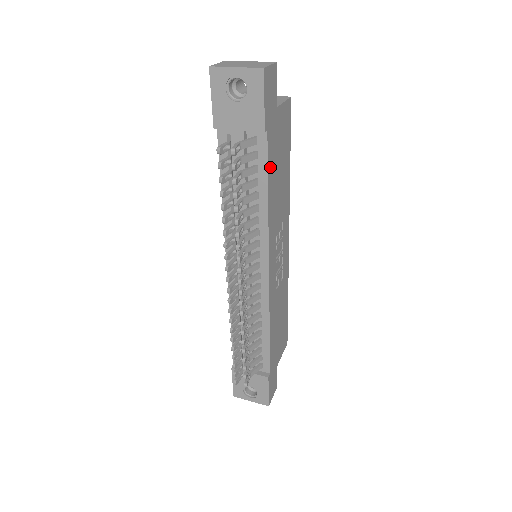
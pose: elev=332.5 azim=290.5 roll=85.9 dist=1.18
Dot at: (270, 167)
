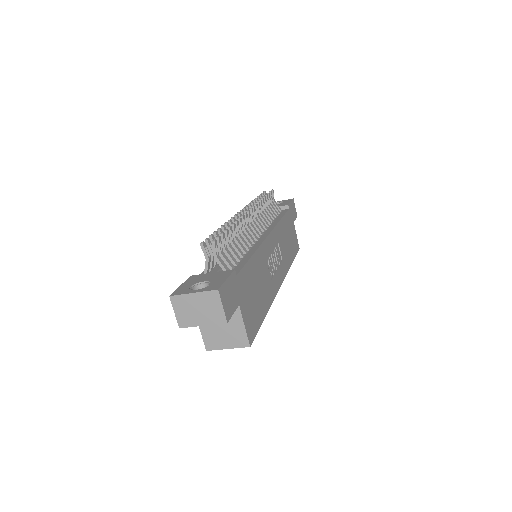
Dot at: (286, 219)
